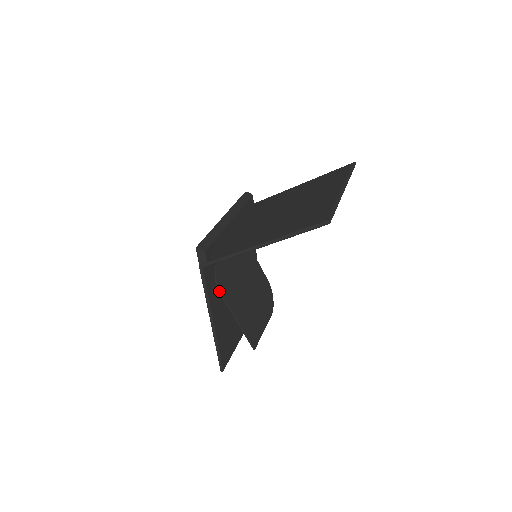
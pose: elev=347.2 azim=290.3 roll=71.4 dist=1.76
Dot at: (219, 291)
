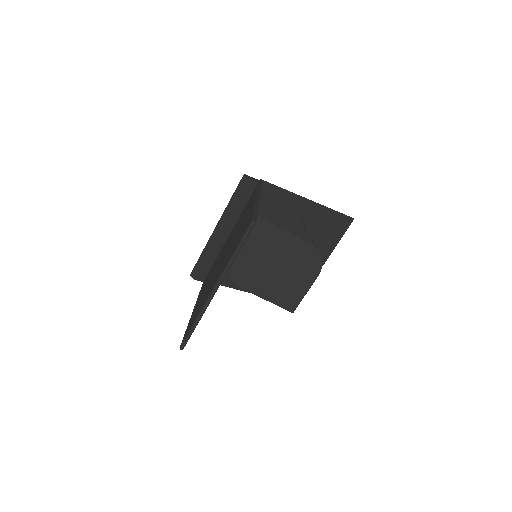
Dot at: (236, 285)
